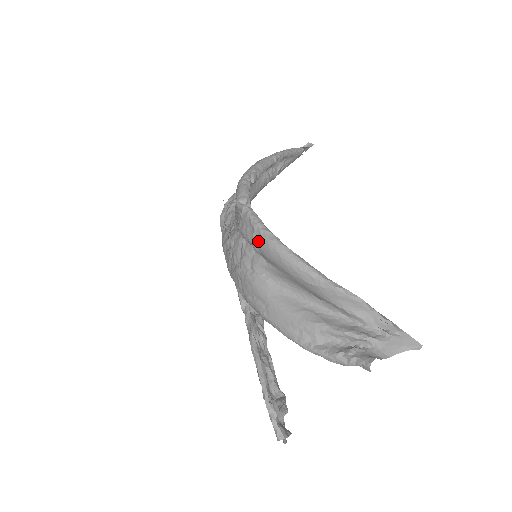
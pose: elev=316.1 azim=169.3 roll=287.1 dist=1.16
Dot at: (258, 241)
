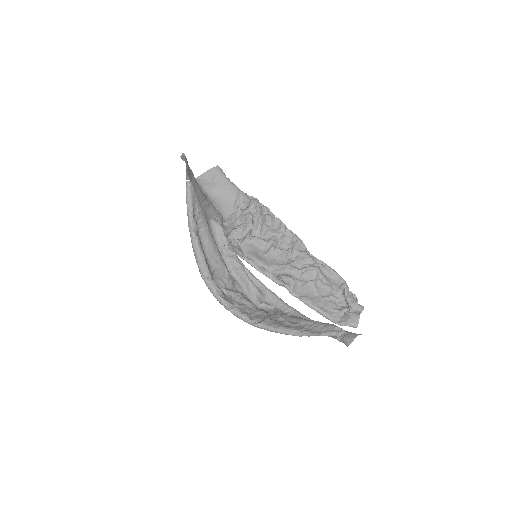
Dot at: occluded
